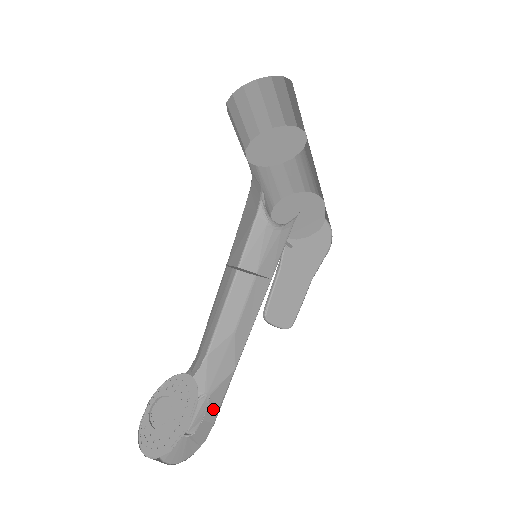
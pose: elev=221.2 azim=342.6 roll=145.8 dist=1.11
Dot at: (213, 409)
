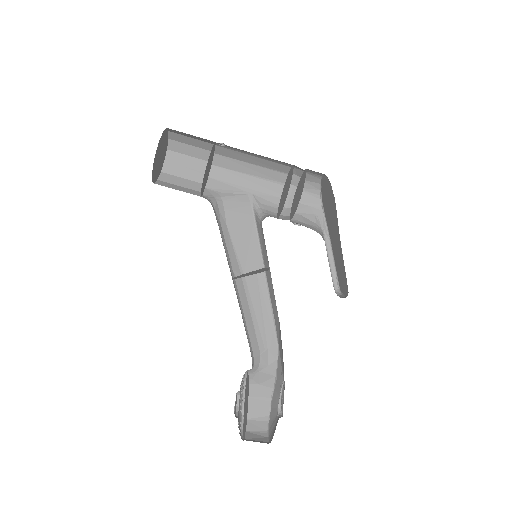
Dot at: occluded
